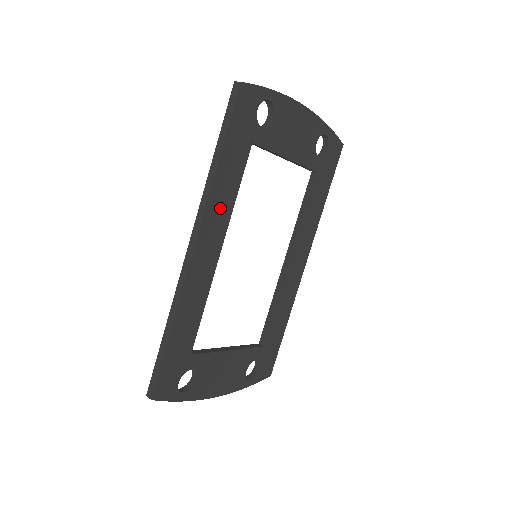
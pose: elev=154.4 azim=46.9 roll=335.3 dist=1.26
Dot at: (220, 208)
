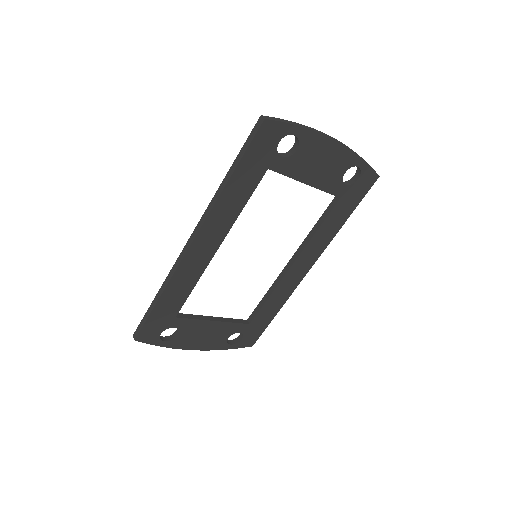
Dot at: (223, 217)
